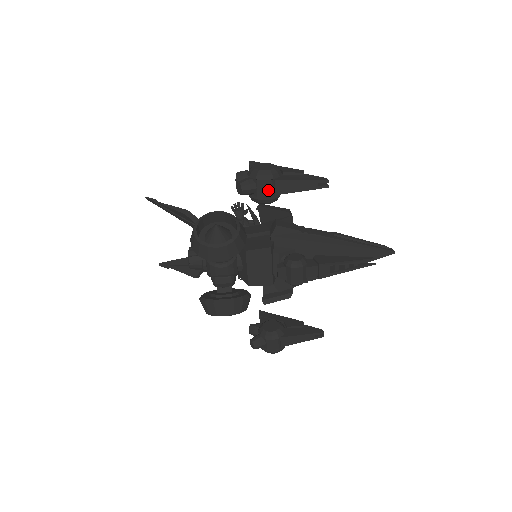
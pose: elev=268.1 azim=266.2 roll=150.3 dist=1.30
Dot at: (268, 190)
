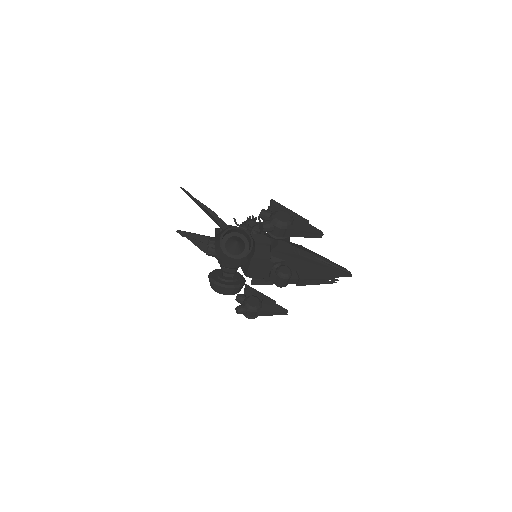
Dot at: (281, 233)
